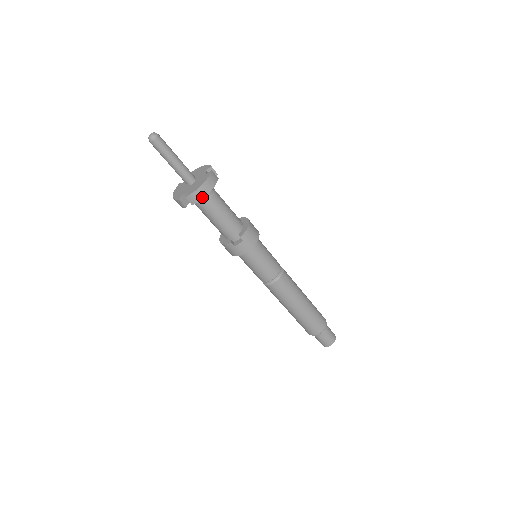
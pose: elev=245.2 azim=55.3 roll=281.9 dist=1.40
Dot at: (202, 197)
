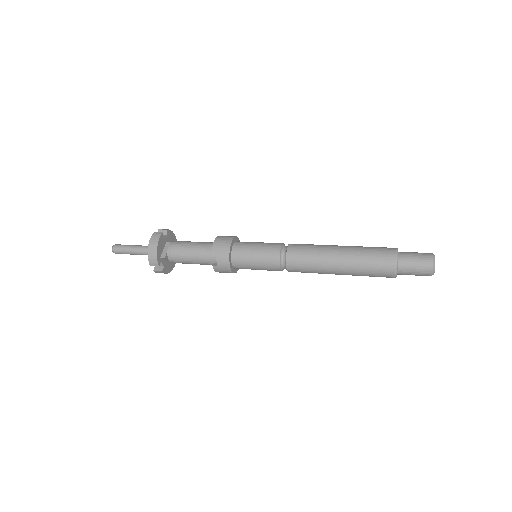
Dot at: (156, 255)
